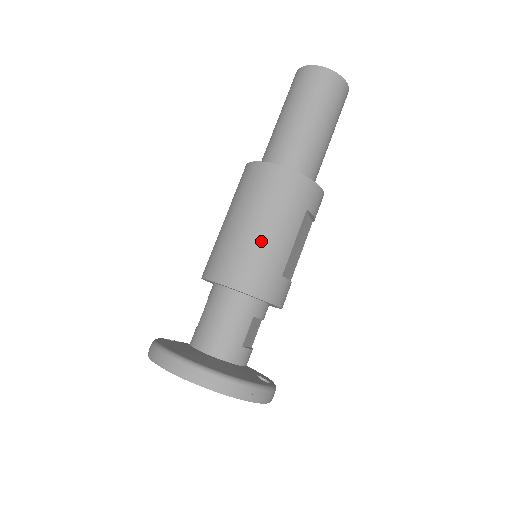
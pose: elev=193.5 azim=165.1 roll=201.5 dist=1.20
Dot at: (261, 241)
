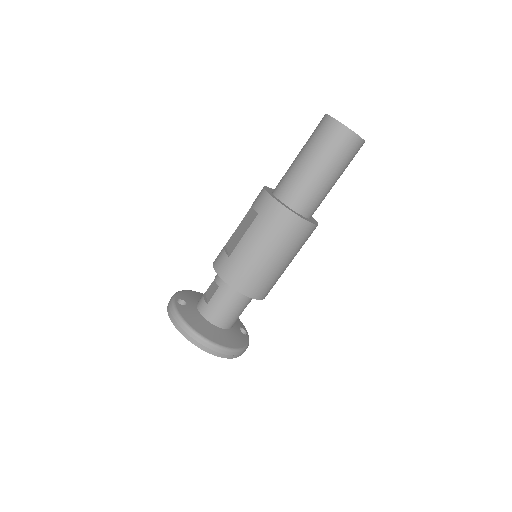
Dot at: (274, 268)
